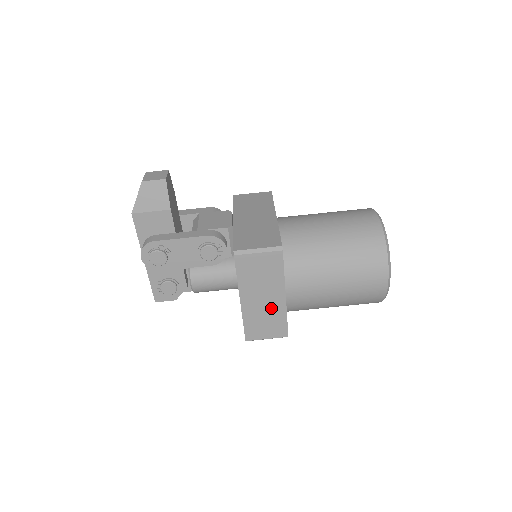
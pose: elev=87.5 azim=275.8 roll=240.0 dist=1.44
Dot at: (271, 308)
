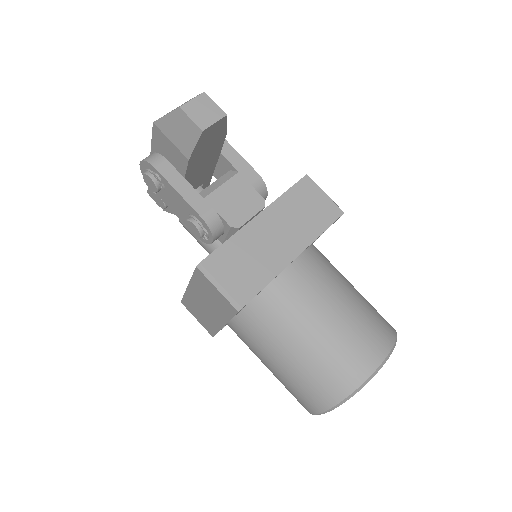
Dot at: (209, 316)
